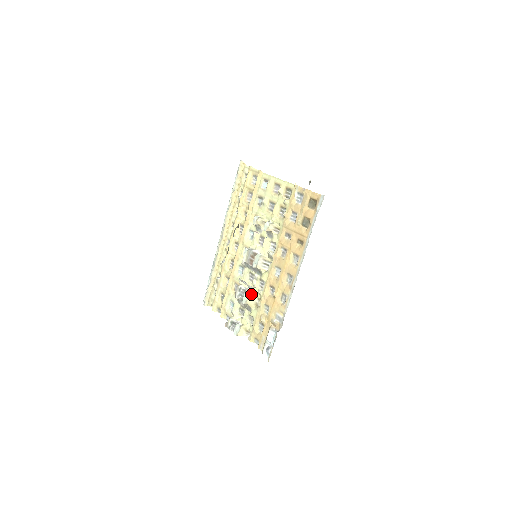
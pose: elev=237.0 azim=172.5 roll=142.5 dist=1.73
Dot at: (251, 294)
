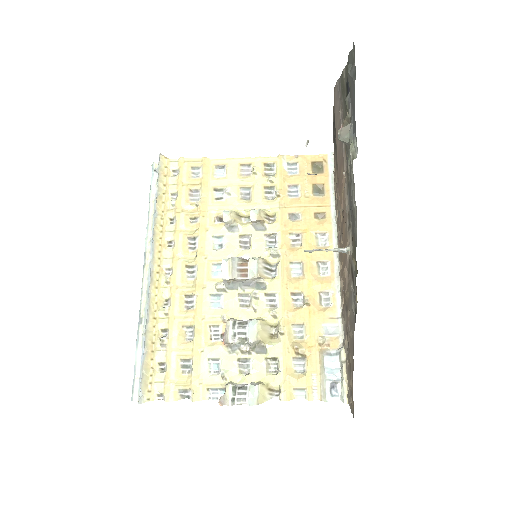
Dot at: (261, 321)
